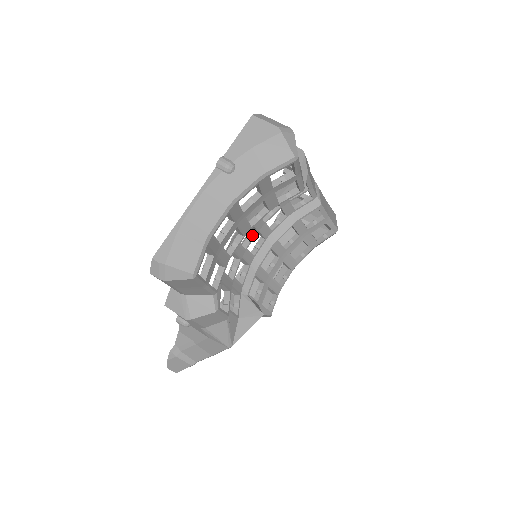
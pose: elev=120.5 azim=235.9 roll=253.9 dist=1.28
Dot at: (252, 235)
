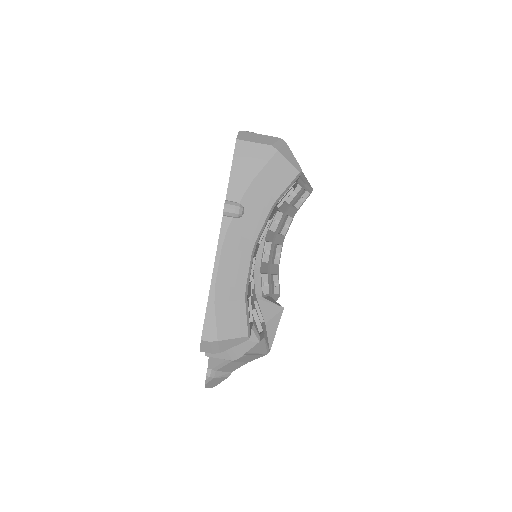
Dot at: occluded
